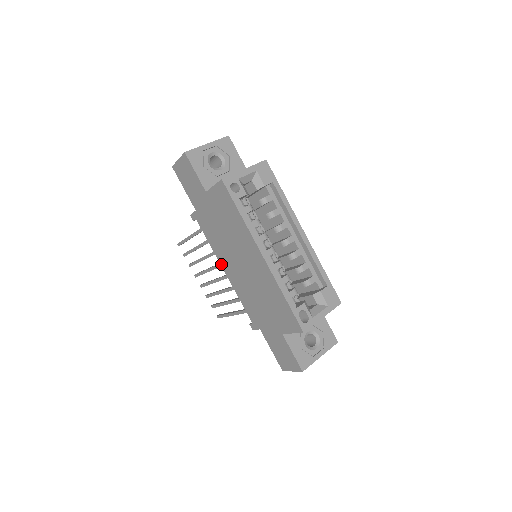
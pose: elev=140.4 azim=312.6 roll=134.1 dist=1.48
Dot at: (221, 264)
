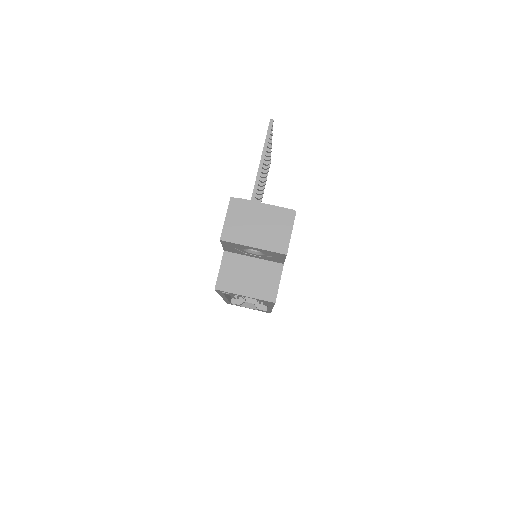
Dot at: occluded
